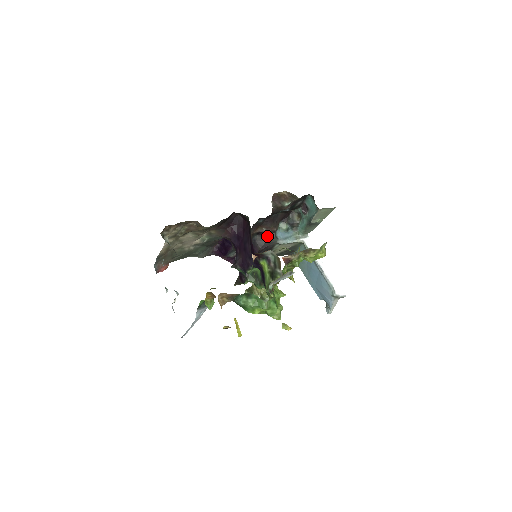
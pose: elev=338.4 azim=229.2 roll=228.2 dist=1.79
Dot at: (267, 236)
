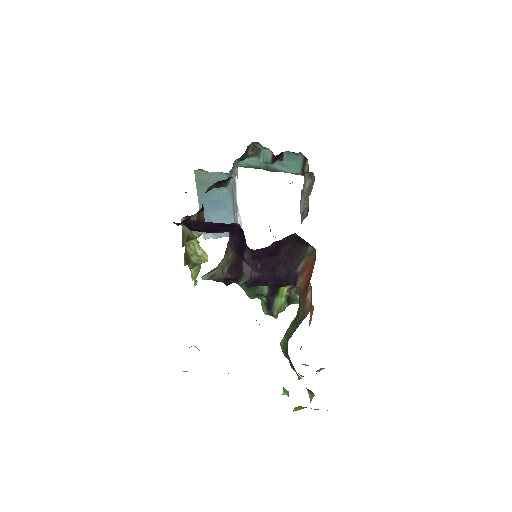
Dot at: (222, 182)
